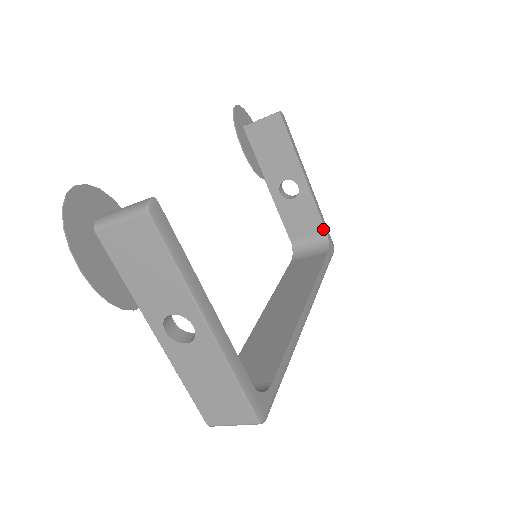
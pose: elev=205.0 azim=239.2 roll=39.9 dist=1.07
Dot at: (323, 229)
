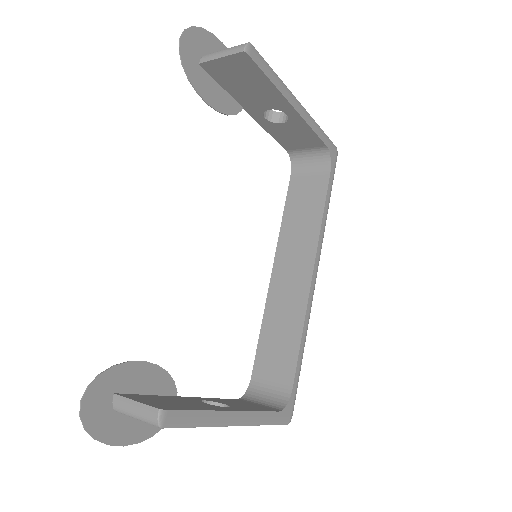
Dot at: (323, 144)
